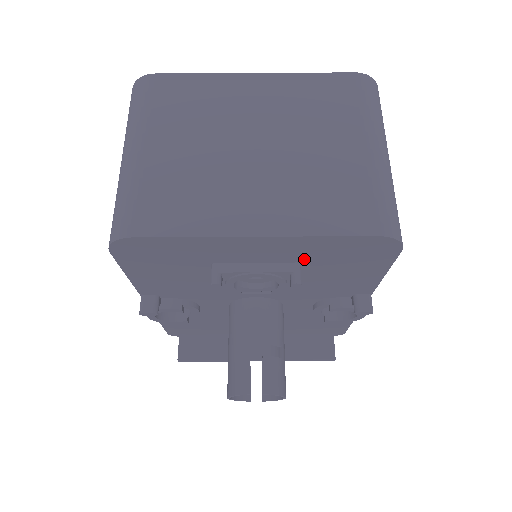
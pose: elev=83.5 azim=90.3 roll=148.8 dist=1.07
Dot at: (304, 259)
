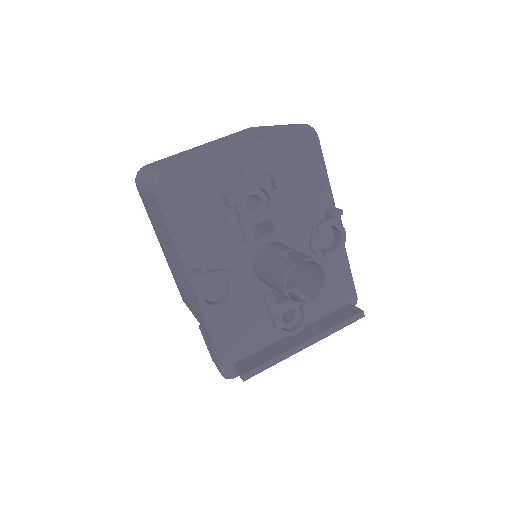
Dot at: (273, 168)
